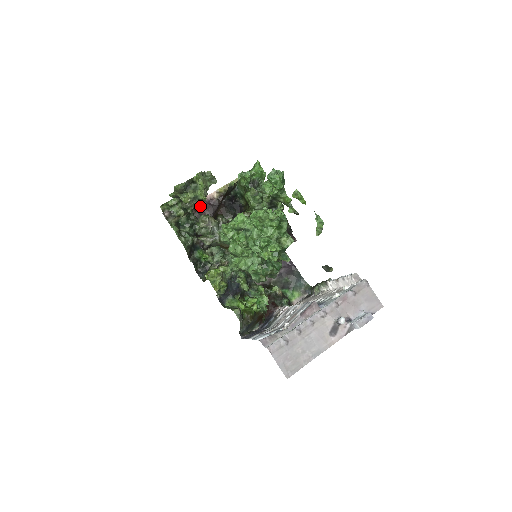
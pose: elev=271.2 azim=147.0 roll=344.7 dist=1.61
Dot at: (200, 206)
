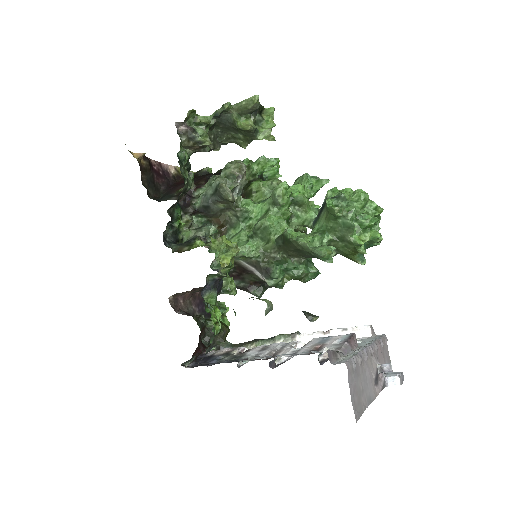
Dot at: (155, 168)
